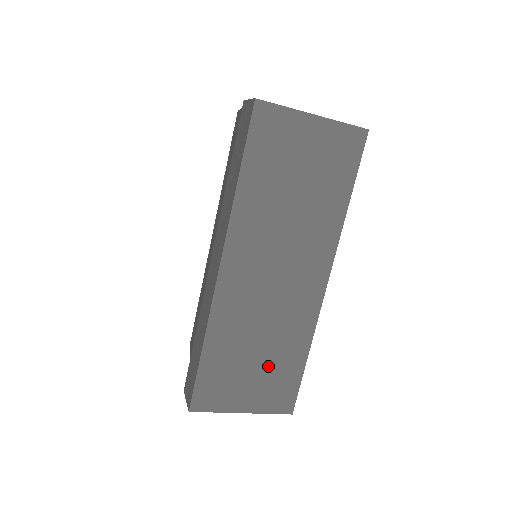
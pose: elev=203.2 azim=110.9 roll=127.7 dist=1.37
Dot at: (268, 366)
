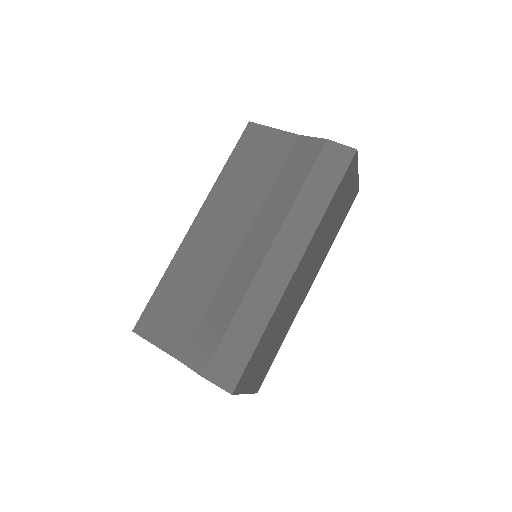
Dot at: (270, 352)
